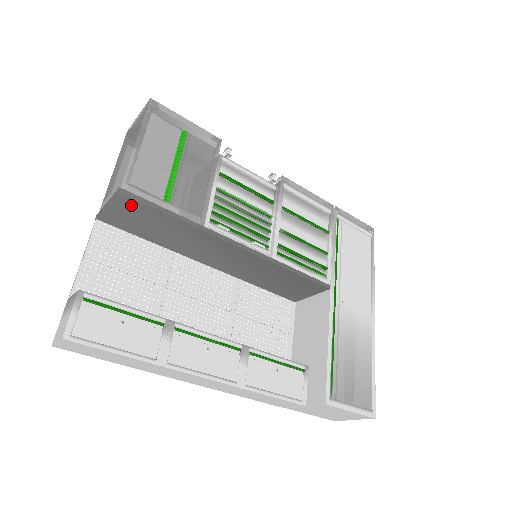
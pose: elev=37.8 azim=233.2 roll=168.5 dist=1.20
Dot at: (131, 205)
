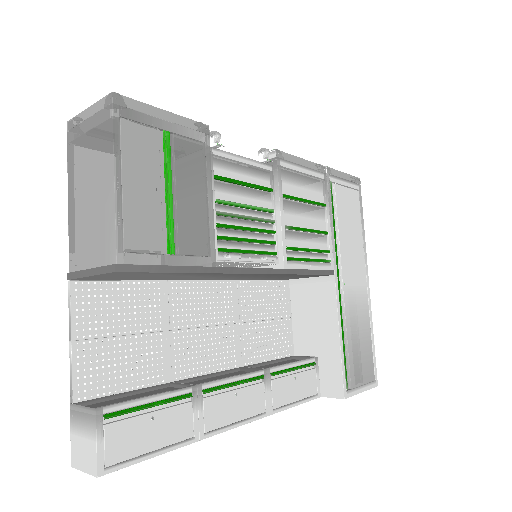
Dot at: (128, 273)
